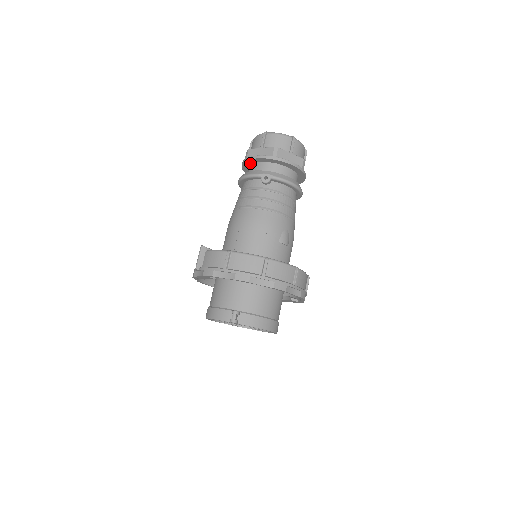
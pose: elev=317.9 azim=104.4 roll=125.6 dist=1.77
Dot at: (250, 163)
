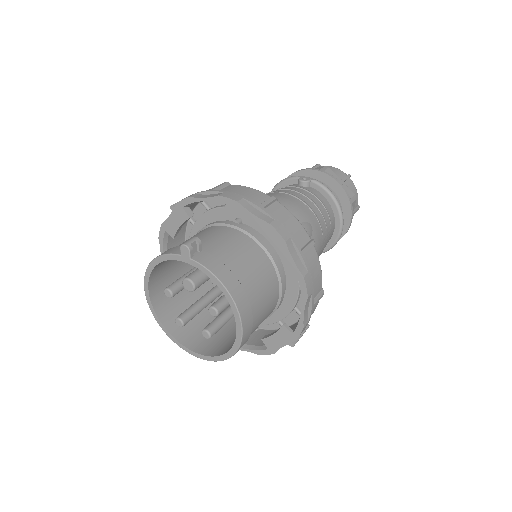
Dot at: occluded
